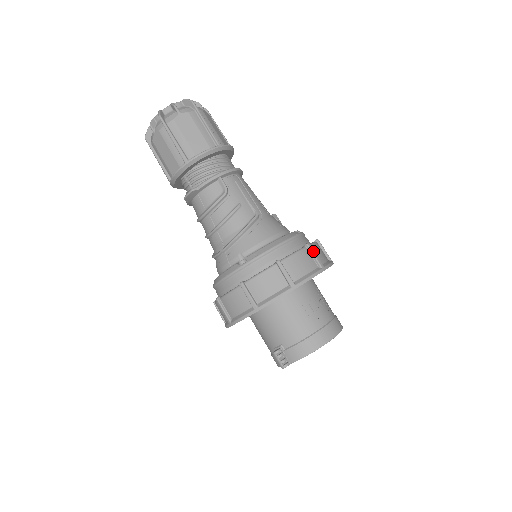
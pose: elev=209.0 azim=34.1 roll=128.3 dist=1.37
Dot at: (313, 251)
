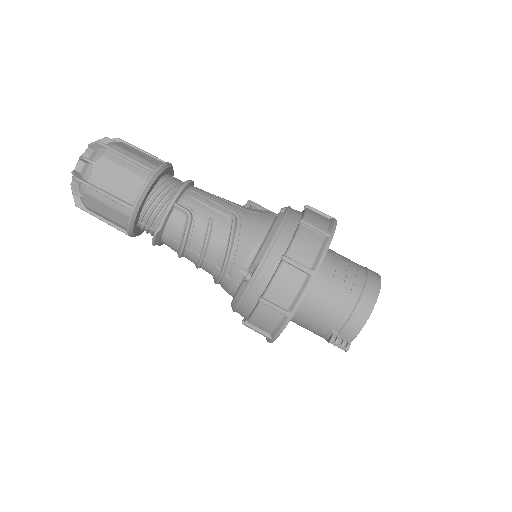
Dot at: (311, 224)
